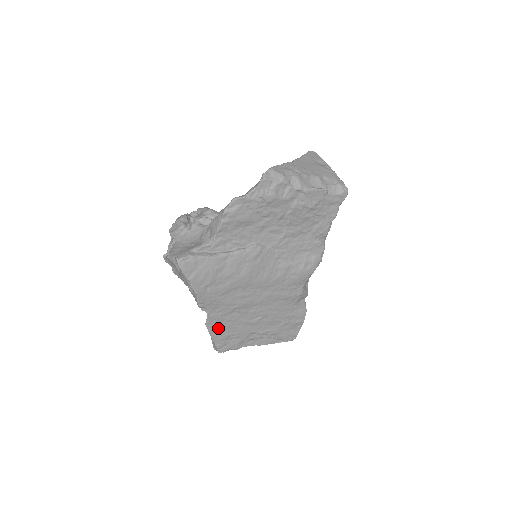
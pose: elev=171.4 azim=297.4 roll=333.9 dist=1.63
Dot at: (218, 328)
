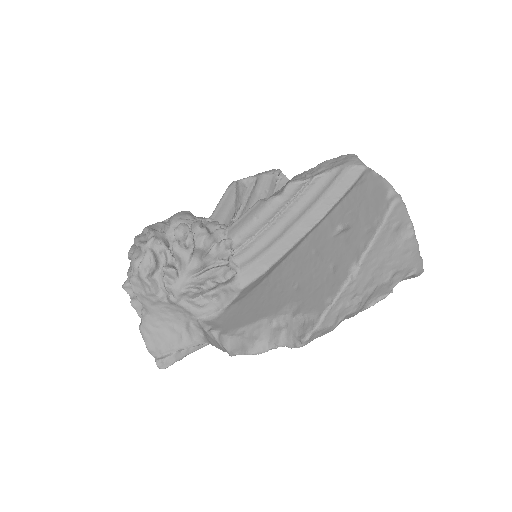
Dot at: occluded
